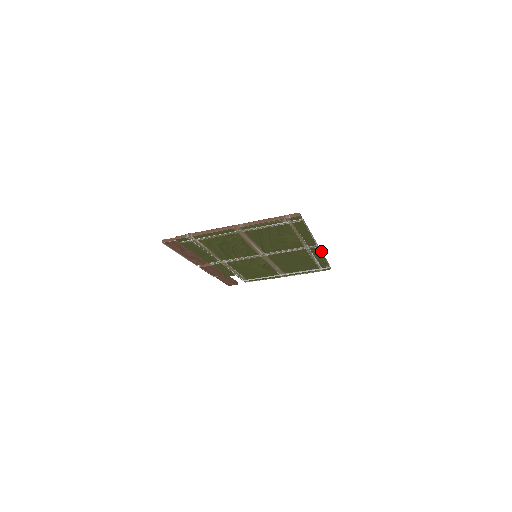
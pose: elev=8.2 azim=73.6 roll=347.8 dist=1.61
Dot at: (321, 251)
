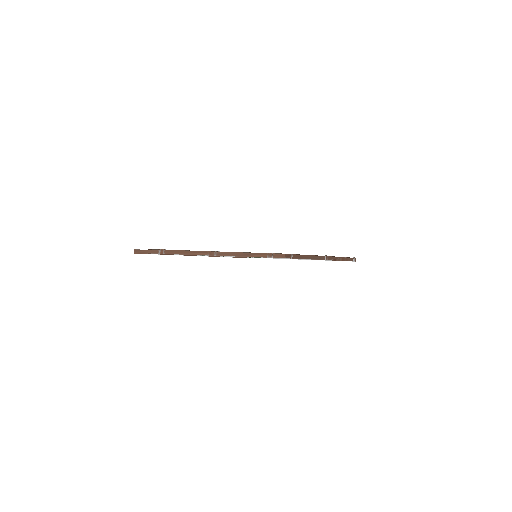
Dot at: (336, 257)
